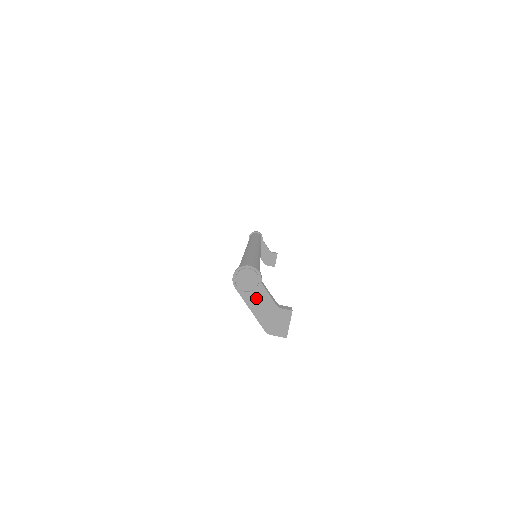
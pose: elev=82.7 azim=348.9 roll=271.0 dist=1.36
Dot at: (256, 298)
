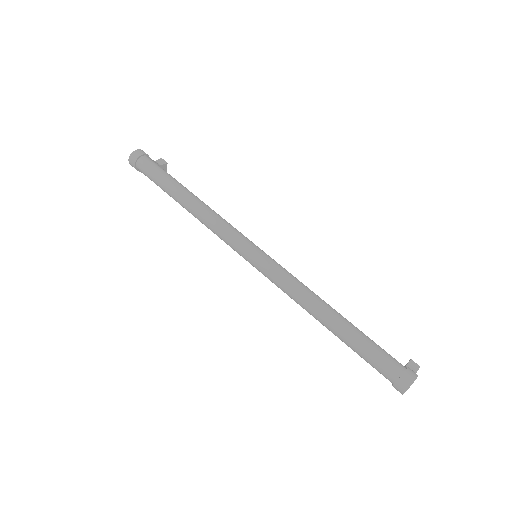
Dot at: occluded
